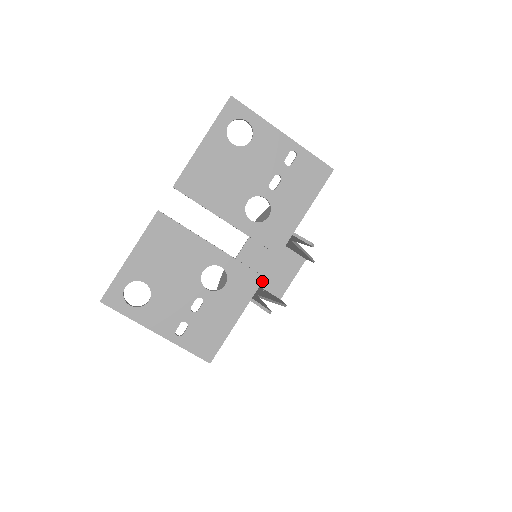
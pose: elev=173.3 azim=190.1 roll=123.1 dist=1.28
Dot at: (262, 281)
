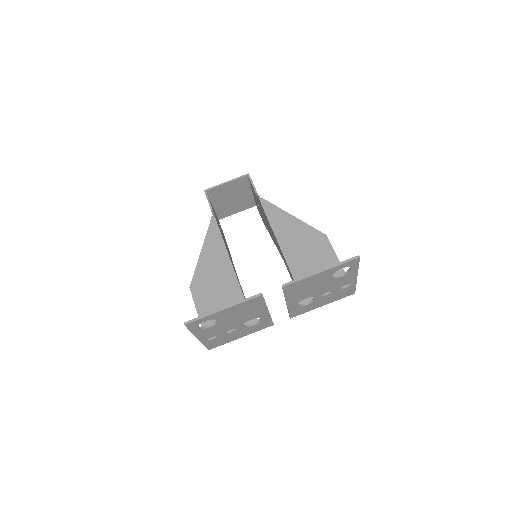
Dot at: occluded
